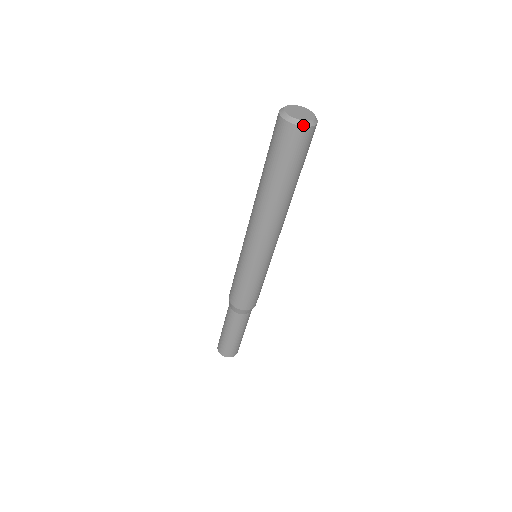
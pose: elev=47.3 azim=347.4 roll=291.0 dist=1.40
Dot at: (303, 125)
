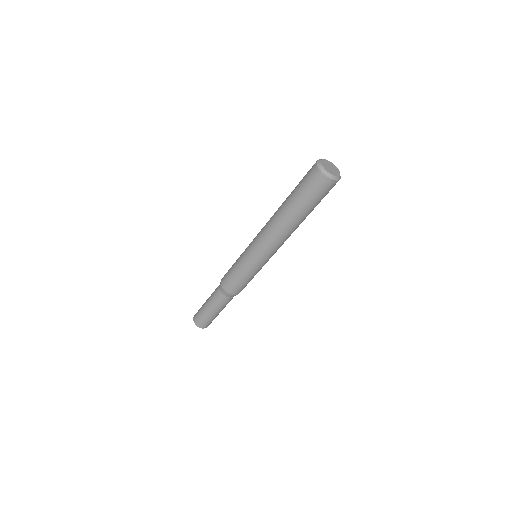
Dot at: (328, 176)
